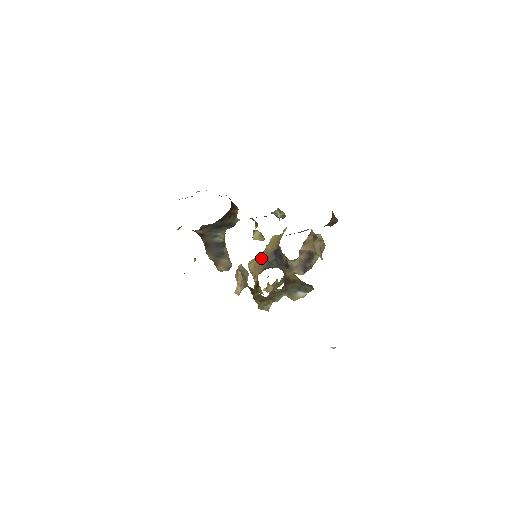
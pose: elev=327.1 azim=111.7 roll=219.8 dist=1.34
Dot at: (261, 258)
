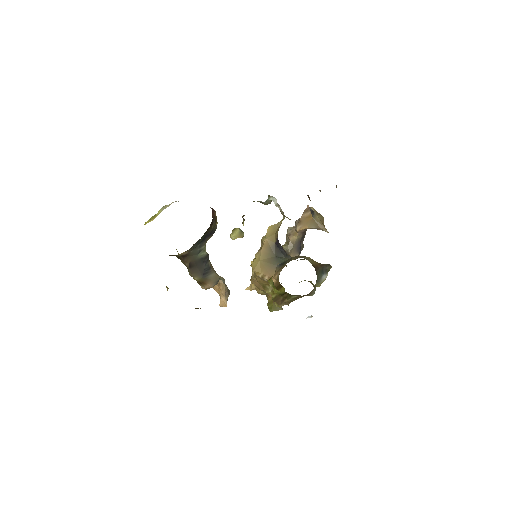
Dot at: (264, 256)
